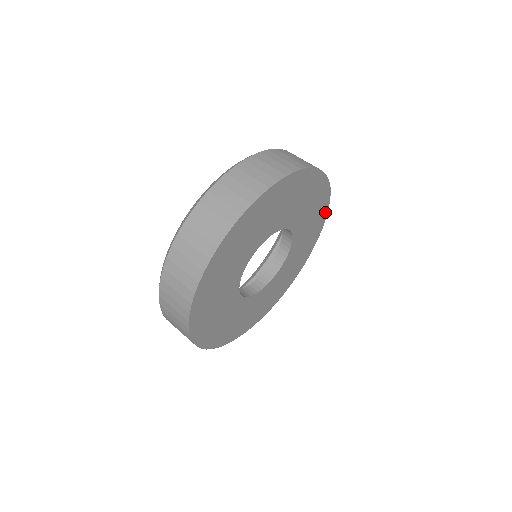
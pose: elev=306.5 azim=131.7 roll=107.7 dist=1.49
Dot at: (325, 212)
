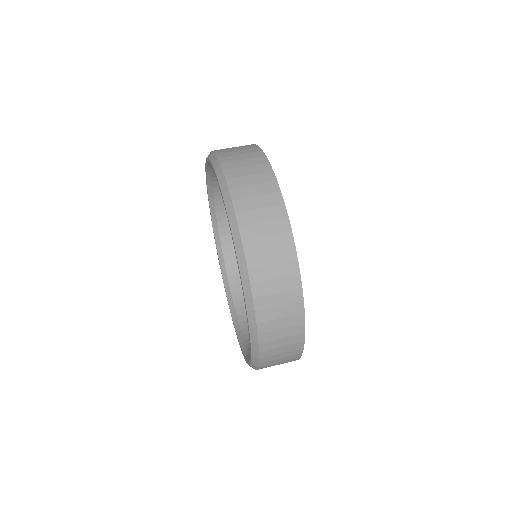
Dot at: occluded
